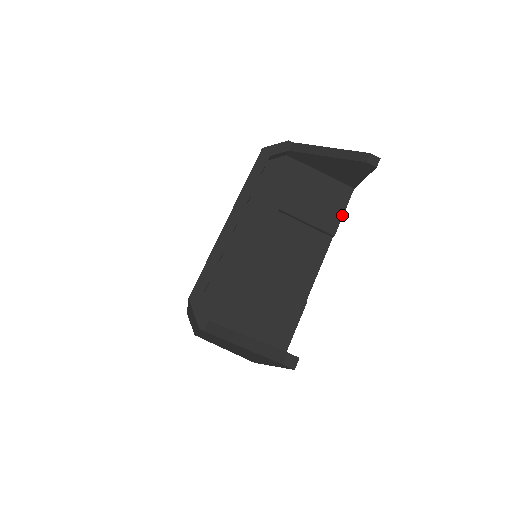
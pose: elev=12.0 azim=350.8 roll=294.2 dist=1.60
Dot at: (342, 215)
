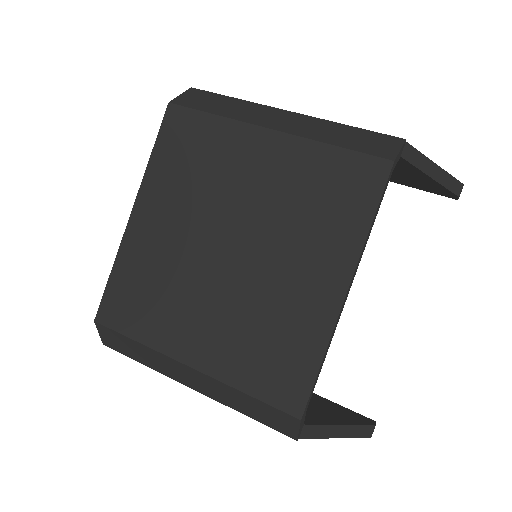
Dot at: occluded
